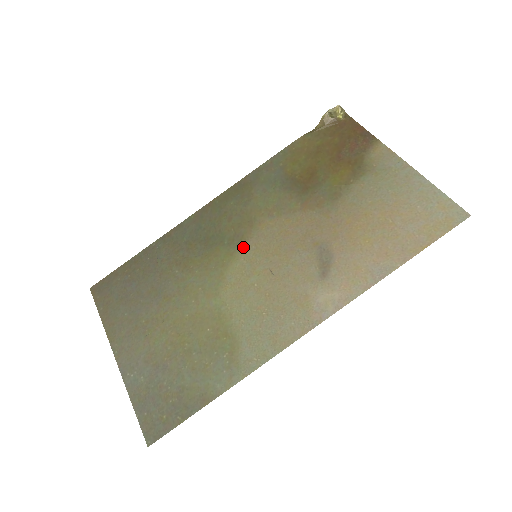
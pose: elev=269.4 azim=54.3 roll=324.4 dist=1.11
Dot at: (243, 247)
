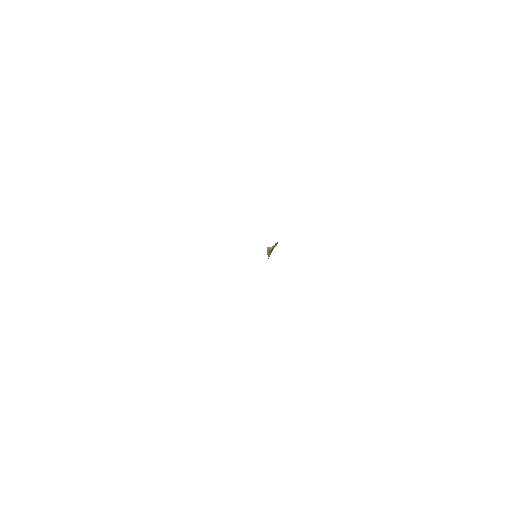
Dot at: occluded
